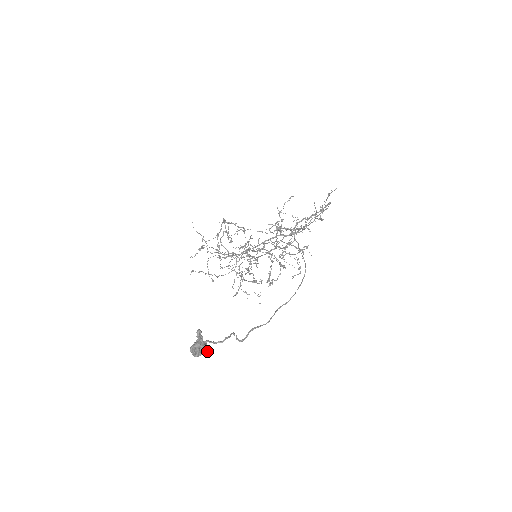
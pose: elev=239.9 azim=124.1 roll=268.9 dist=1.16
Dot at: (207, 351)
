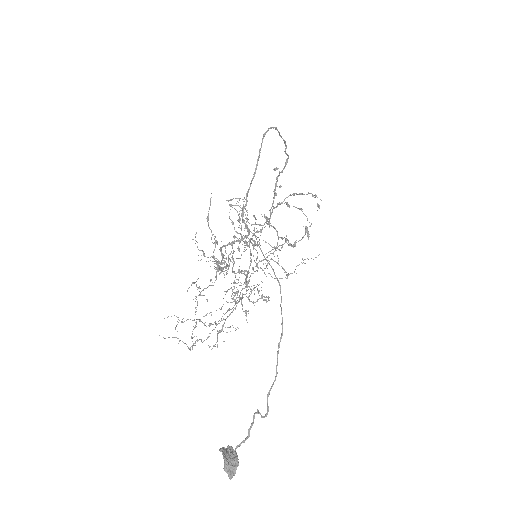
Dot at: (238, 464)
